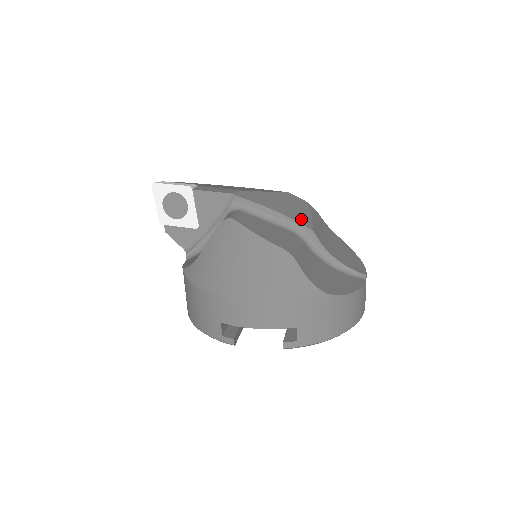
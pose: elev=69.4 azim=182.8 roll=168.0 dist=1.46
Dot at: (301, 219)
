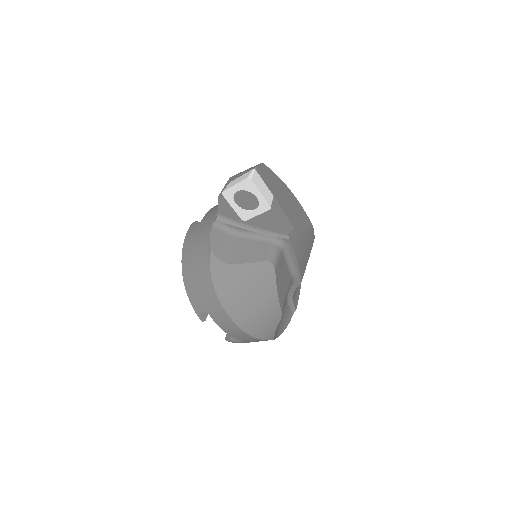
Dot at: (303, 269)
